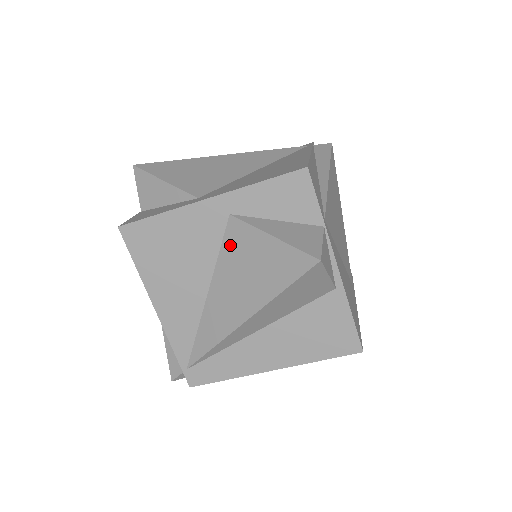
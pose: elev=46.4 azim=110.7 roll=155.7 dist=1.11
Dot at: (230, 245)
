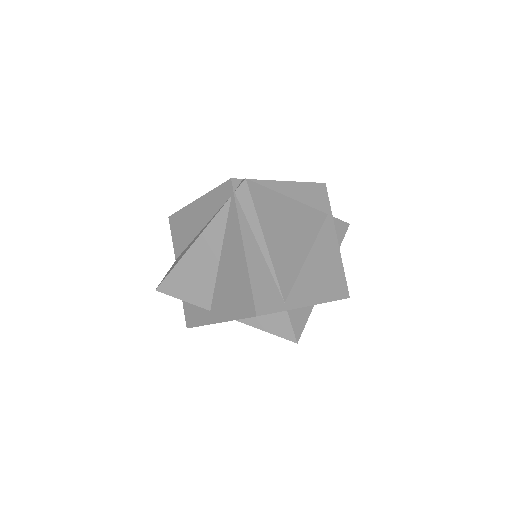
Dot at: occluded
